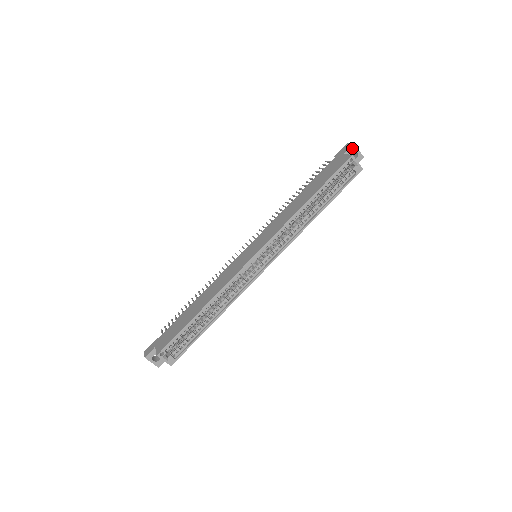
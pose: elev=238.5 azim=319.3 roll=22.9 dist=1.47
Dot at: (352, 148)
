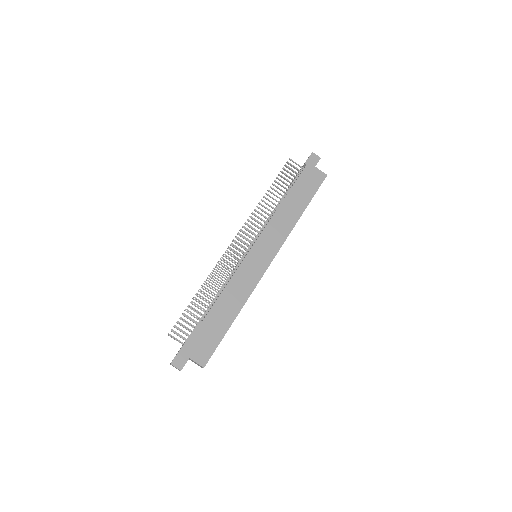
Dot at: occluded
